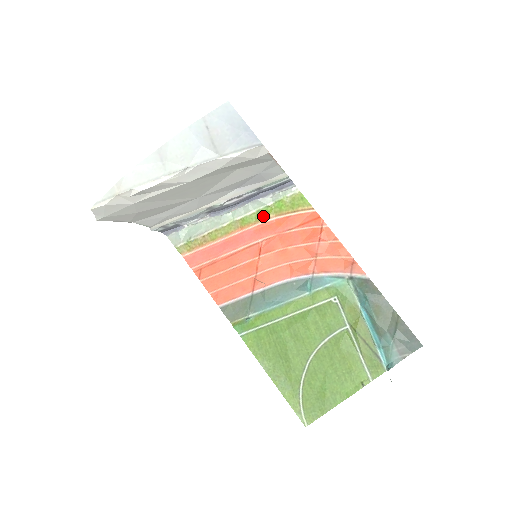
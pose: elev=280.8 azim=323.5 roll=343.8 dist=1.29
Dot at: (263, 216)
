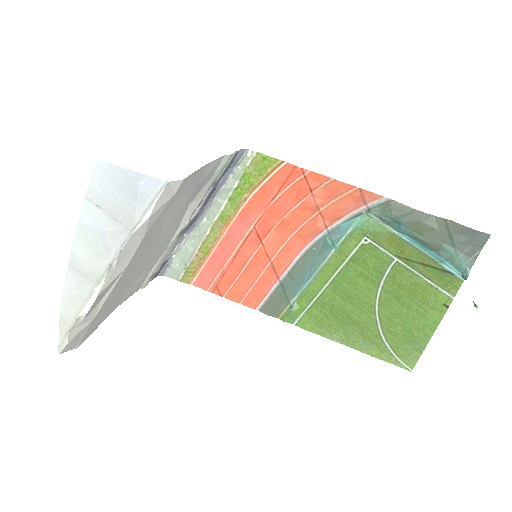
Dot at: (238, 201)
